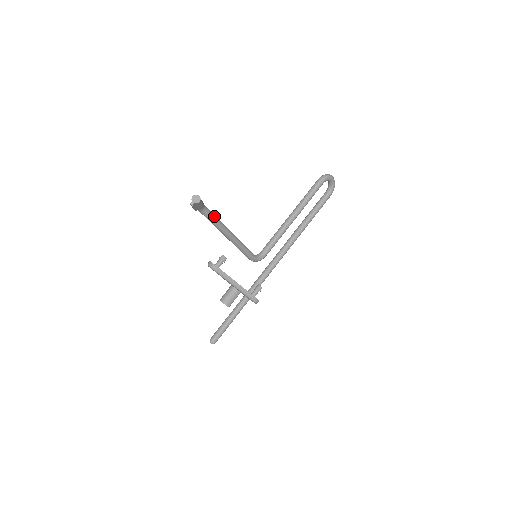
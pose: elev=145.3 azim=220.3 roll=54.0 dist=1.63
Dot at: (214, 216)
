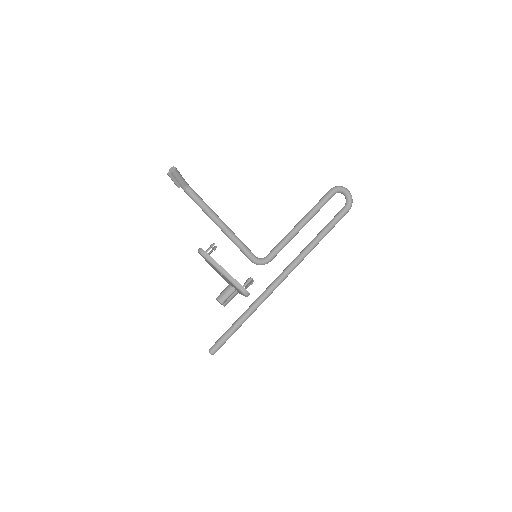
Dot at: (200, 199)
